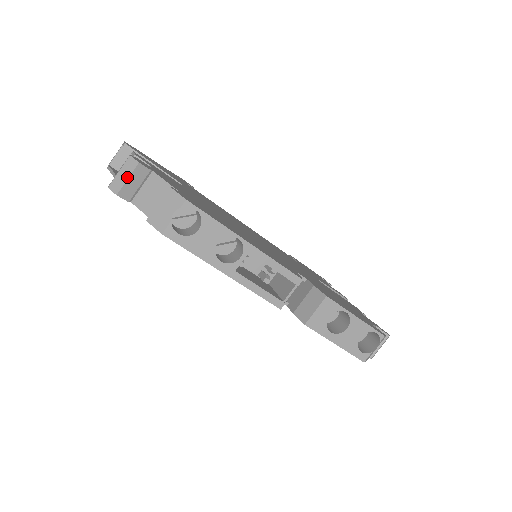
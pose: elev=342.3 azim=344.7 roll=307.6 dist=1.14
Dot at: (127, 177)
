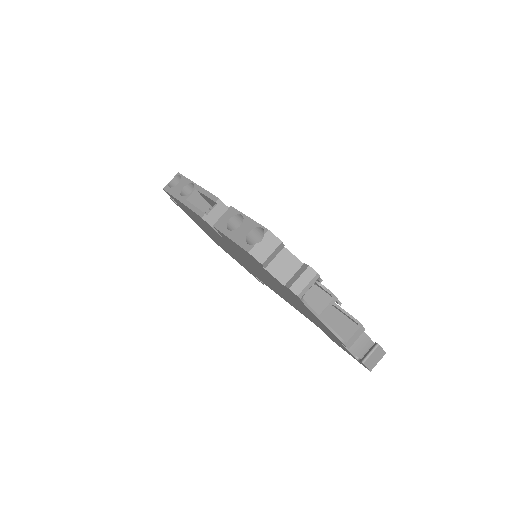
Dot at: occluded
